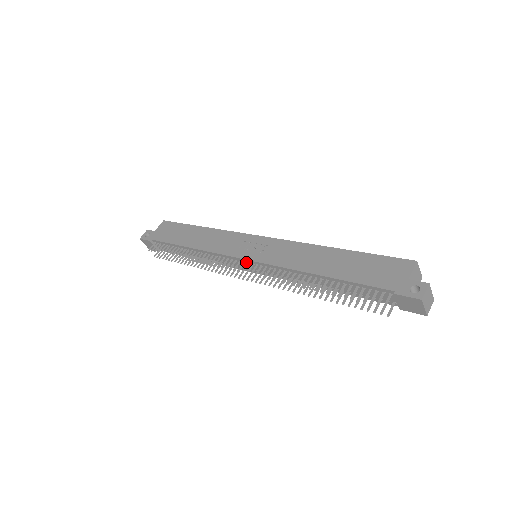
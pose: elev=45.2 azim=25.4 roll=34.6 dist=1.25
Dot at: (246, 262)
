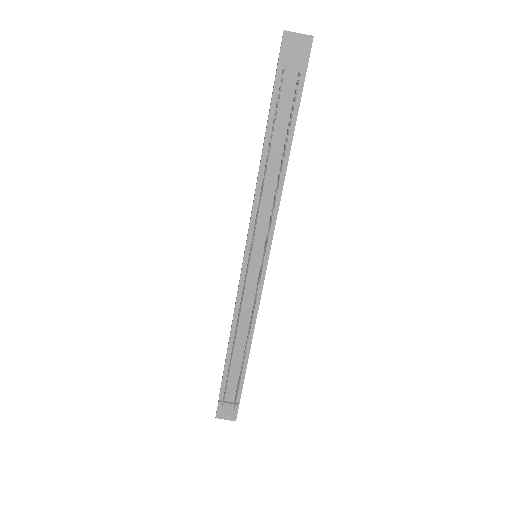
Dot at: occluded
